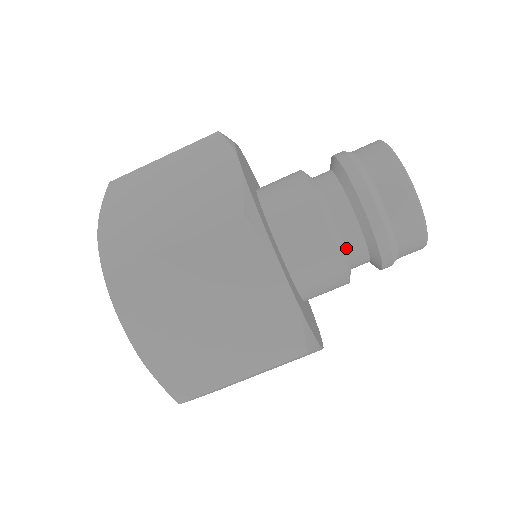
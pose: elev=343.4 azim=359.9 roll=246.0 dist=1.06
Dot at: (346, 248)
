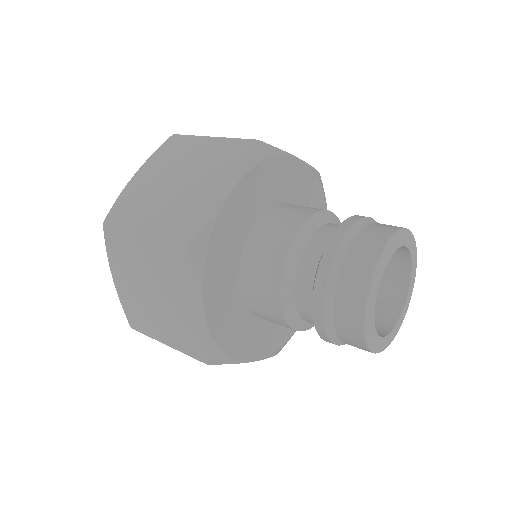
Dot at: (297, 308)
